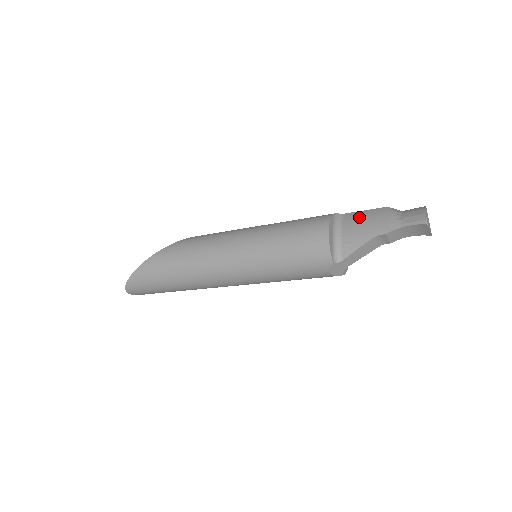
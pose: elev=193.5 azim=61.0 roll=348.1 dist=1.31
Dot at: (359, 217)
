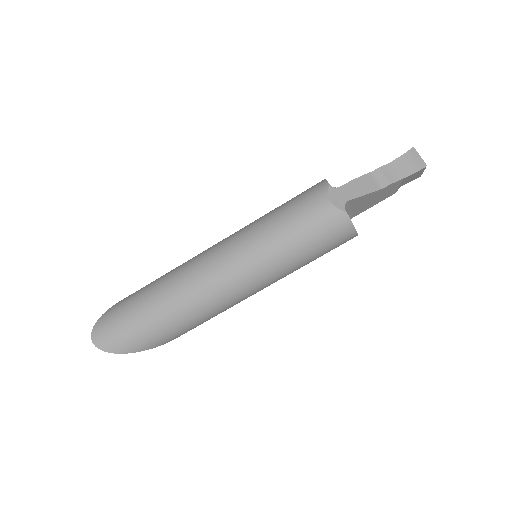
Dot at: occluded
